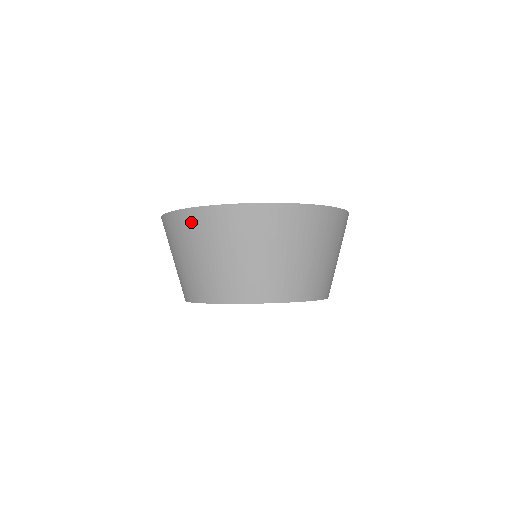
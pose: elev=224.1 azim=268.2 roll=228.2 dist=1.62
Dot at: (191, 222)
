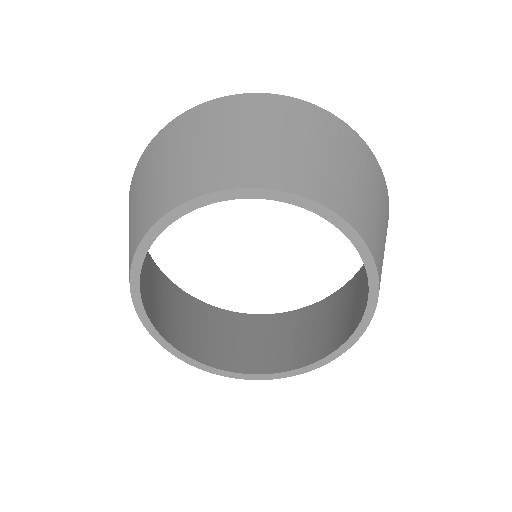
Dot at: (146, 157)
